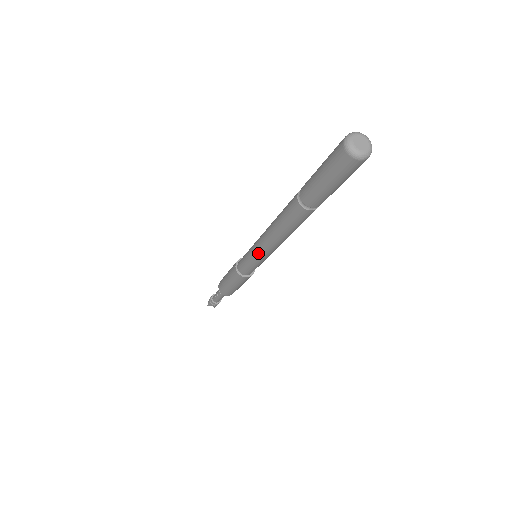
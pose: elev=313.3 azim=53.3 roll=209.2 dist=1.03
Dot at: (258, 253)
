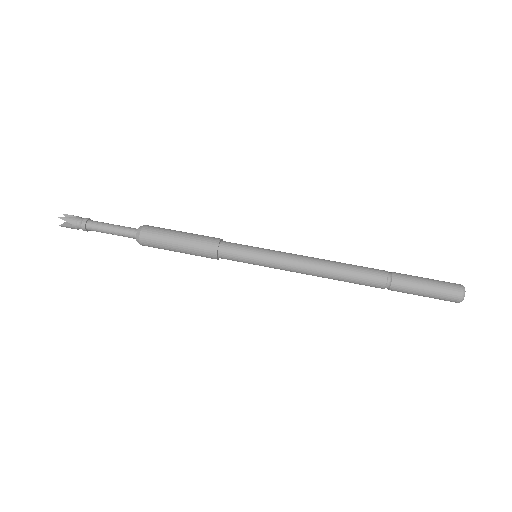
Dot at: occluded
